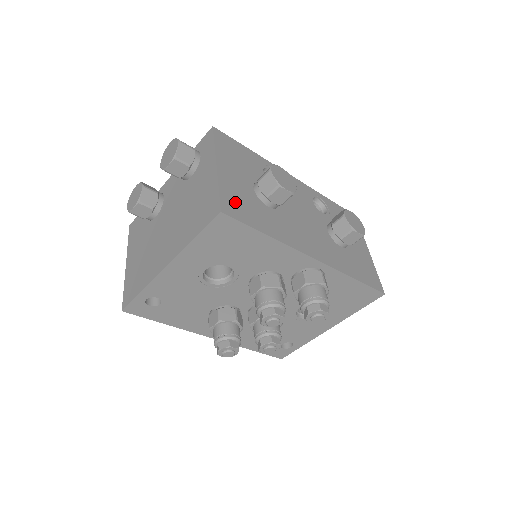
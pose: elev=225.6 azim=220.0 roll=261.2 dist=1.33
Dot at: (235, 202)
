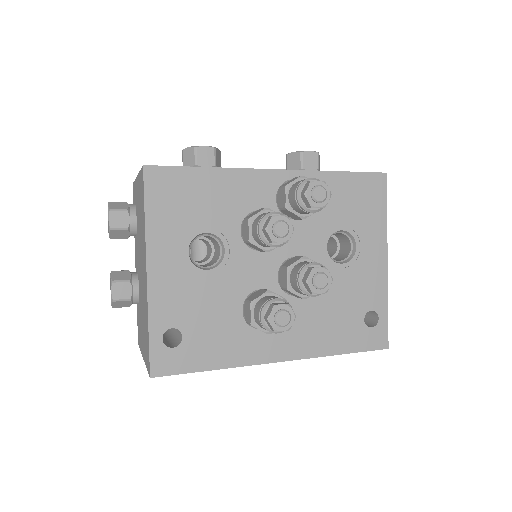
Dot at: occluded
